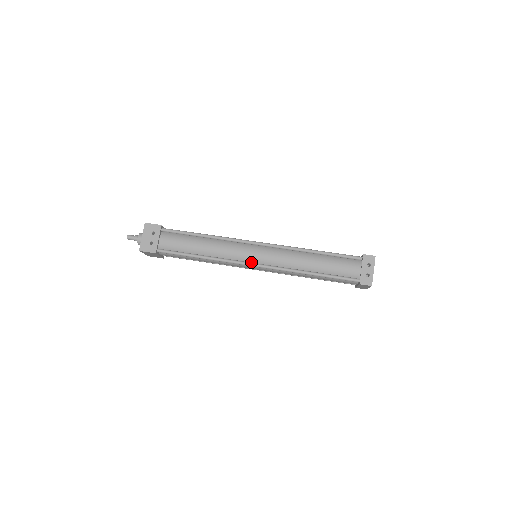
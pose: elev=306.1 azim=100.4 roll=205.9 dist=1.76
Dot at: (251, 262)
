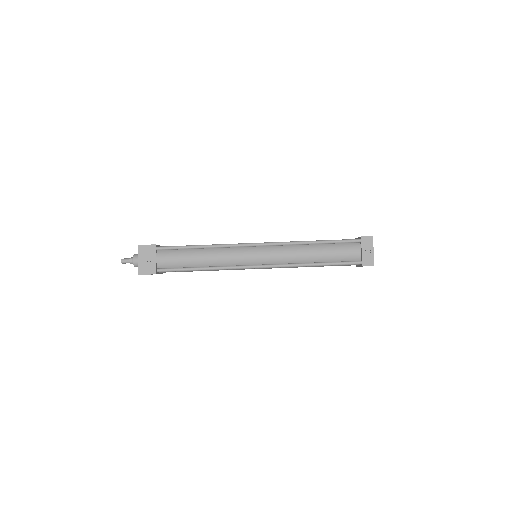
Dot at: occluded
